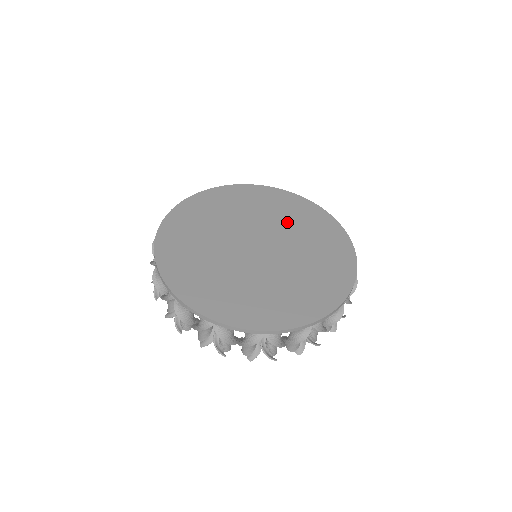
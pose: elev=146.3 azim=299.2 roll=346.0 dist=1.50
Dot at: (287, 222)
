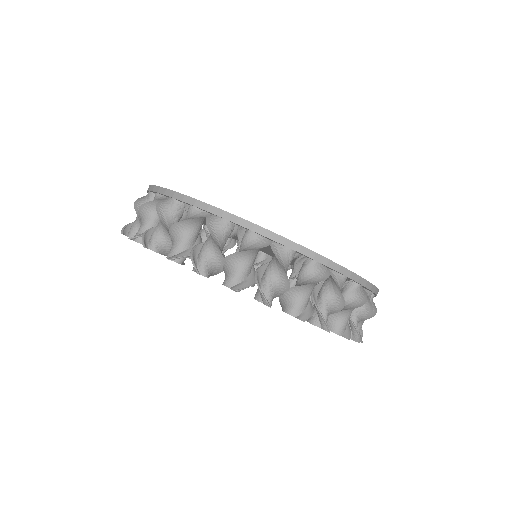
Dot at: occluded
